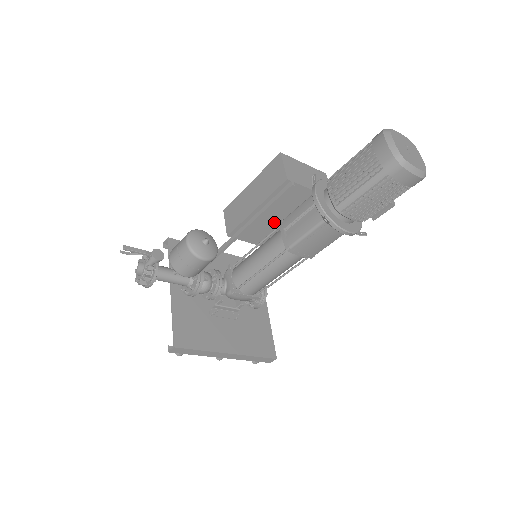
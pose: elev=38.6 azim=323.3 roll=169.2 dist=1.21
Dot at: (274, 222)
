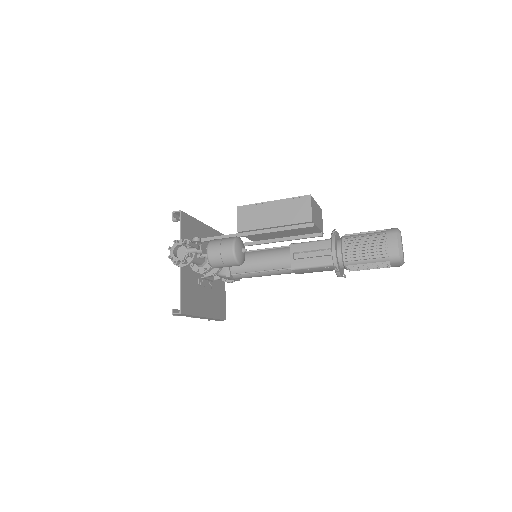
Dot at: (276, 233)
